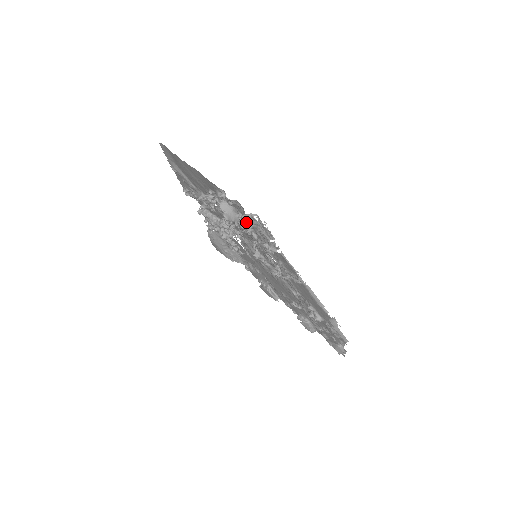
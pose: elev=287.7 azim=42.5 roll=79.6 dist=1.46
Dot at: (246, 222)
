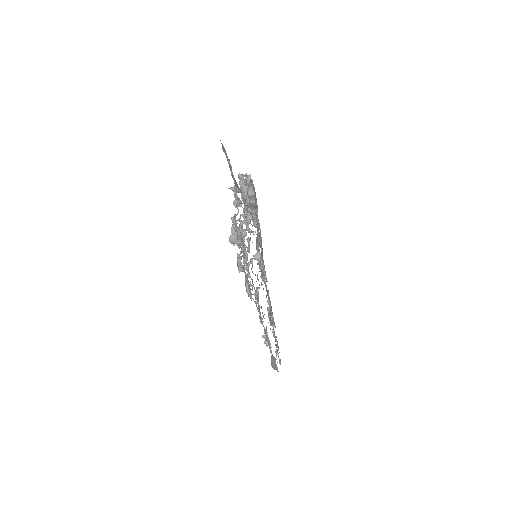
Dot at: (238, 265)
